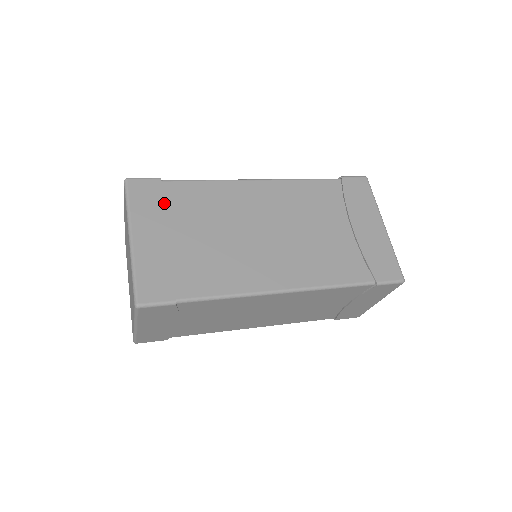
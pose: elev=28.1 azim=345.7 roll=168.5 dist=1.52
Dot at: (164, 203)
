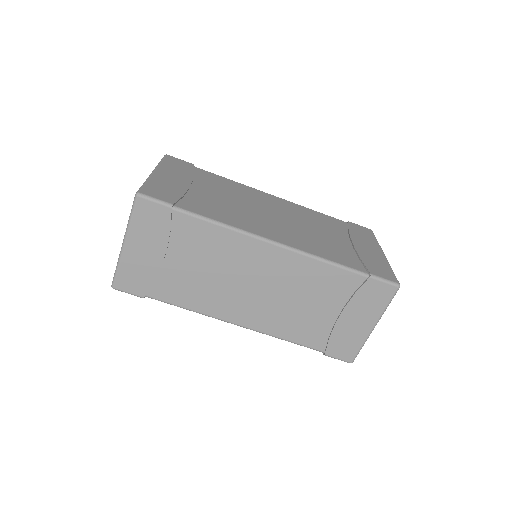
Dot at: (190, 171)
